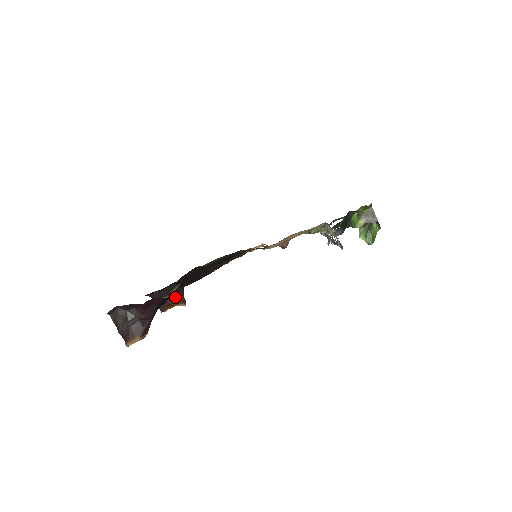
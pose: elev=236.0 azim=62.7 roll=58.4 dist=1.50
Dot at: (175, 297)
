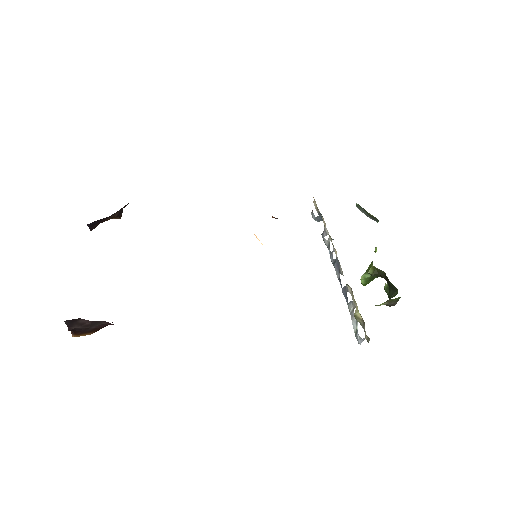
Dot at: (114, 215)
